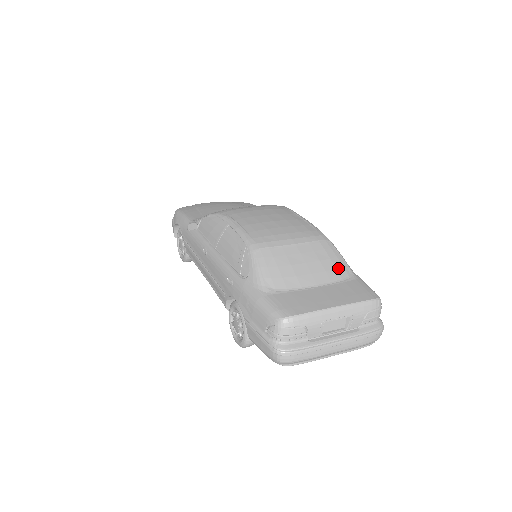
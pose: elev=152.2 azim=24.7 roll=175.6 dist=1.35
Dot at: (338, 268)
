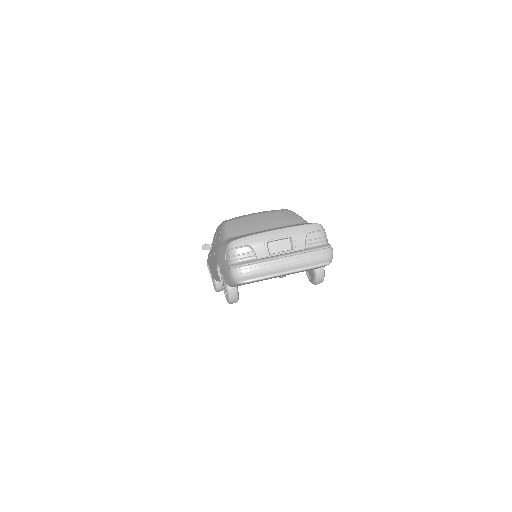
Dot at: (292, 220)
